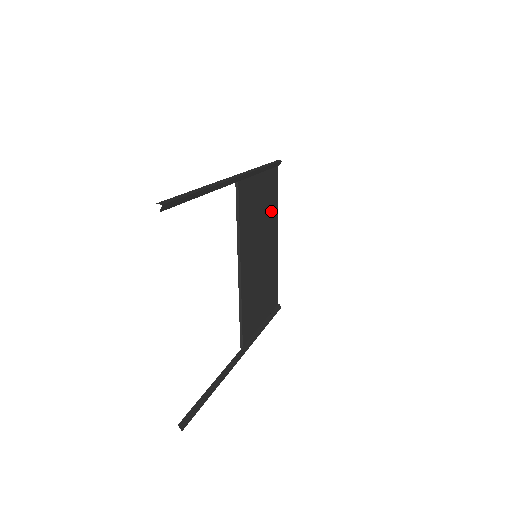
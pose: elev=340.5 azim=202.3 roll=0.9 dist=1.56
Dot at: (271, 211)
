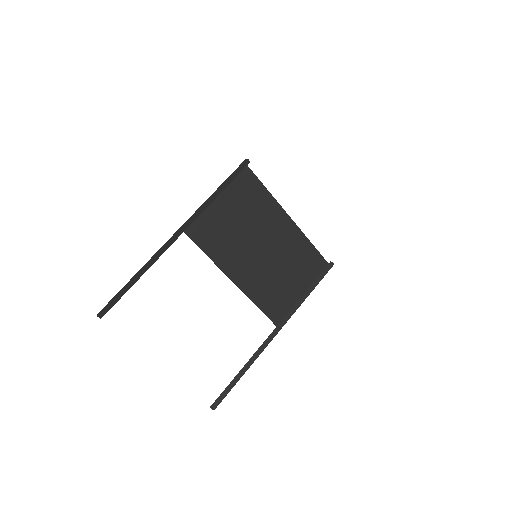
Dot at: (260, 207)
